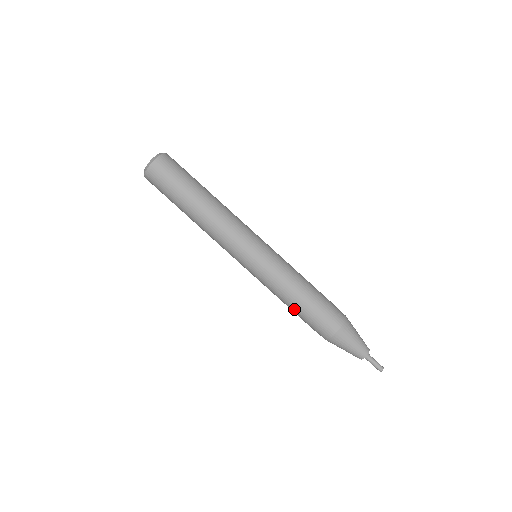
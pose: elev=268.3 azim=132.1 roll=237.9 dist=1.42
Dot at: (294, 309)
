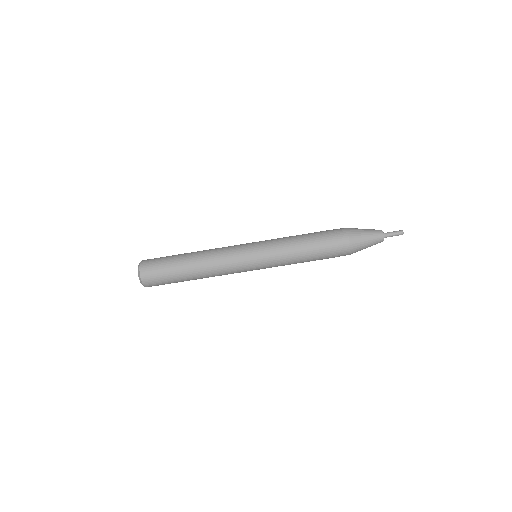
Dot at: occluded
